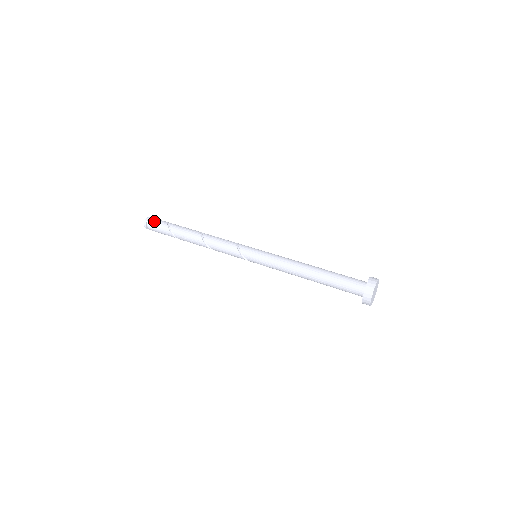
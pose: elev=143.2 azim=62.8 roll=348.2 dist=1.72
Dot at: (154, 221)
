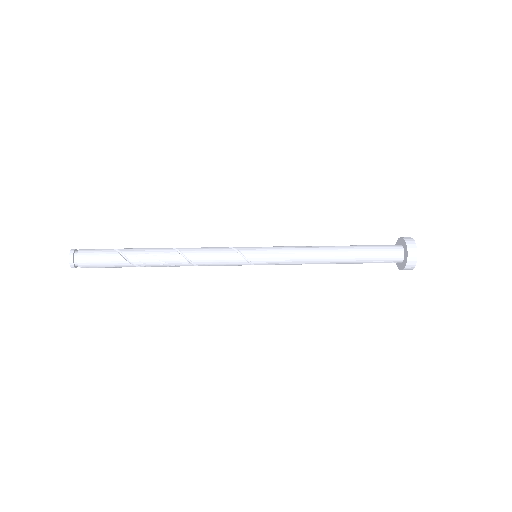
Dot at: (87, 249)
